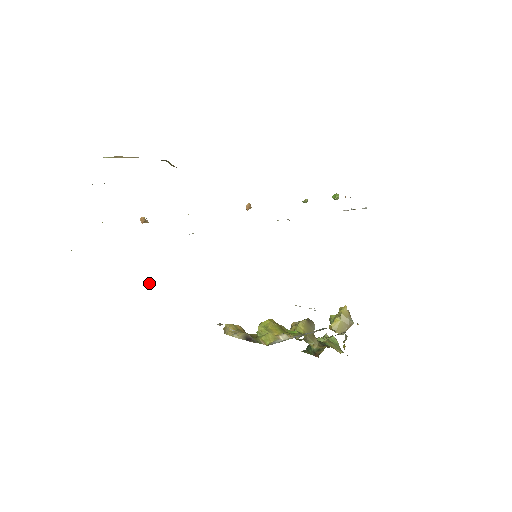
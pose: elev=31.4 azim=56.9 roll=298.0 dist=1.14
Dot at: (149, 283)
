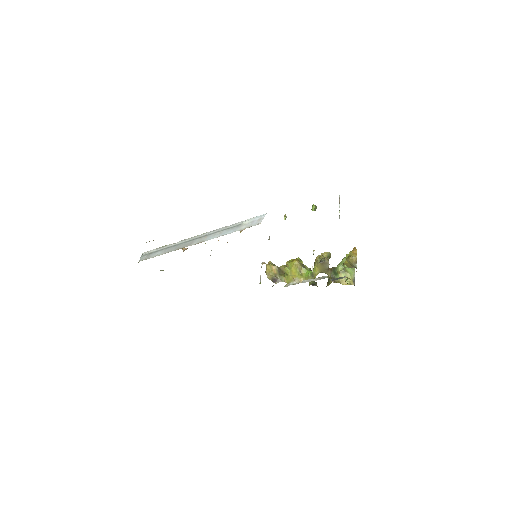
Dot at: occluded
